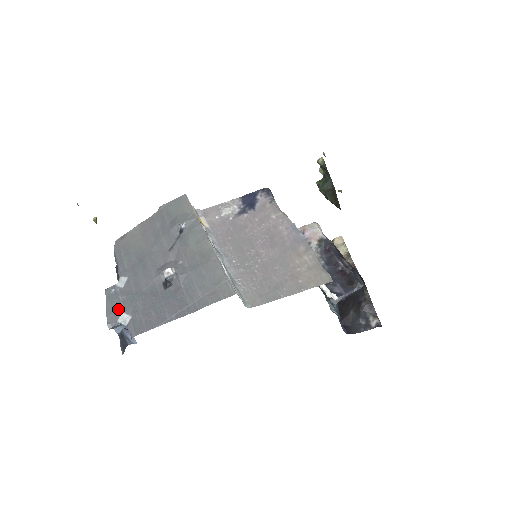
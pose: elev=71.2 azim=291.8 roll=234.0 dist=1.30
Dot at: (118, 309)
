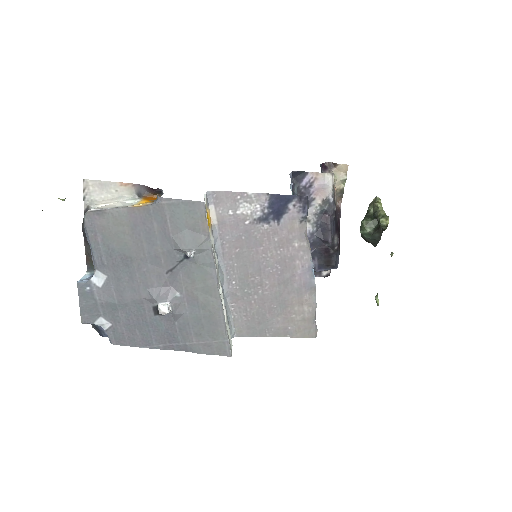
Dot at: (95, 312)
